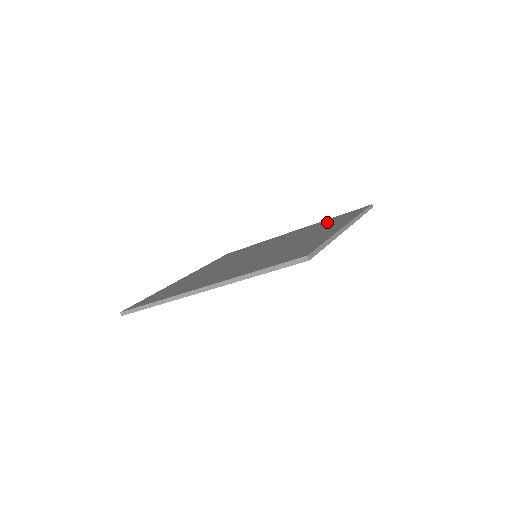
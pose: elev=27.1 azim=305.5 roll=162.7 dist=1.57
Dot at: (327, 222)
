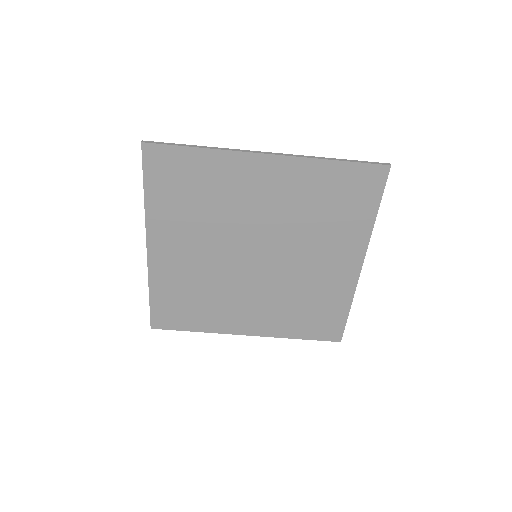
Dot at: (305, 314)
